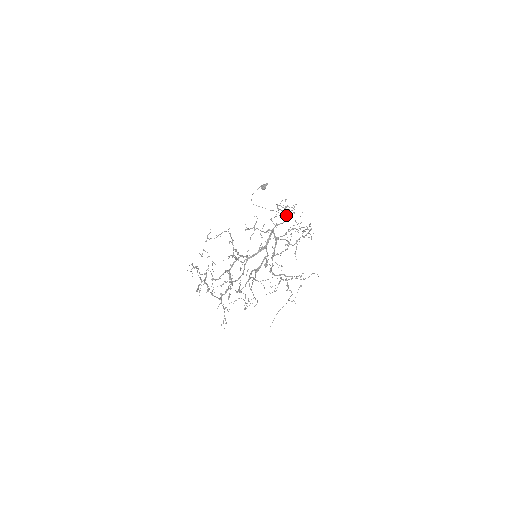
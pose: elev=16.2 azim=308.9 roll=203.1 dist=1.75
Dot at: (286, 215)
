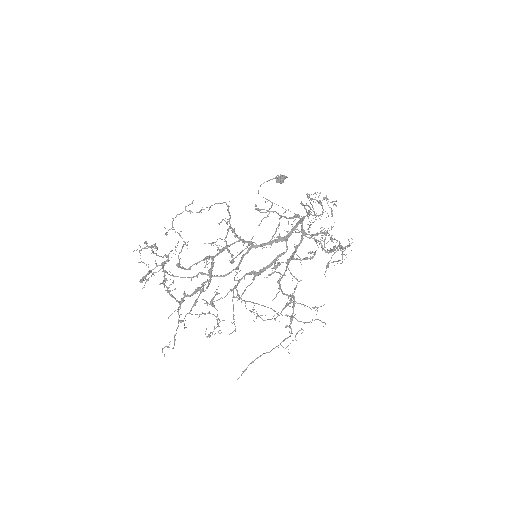
Dot at: occluded
